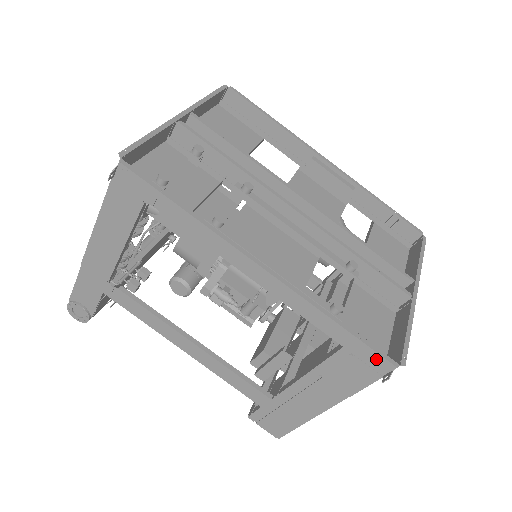
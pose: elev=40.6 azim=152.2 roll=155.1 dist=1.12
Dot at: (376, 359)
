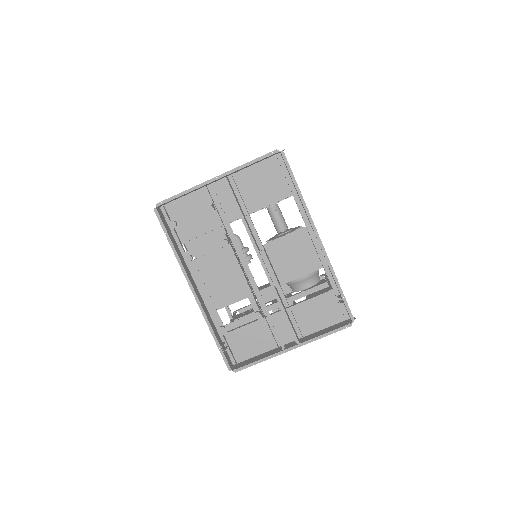
Dot at: (228, 359)
